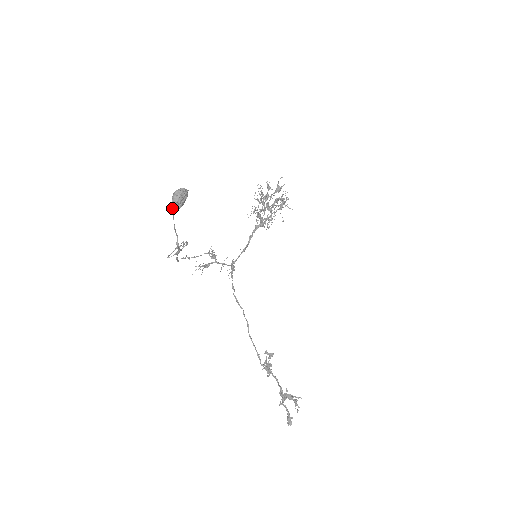
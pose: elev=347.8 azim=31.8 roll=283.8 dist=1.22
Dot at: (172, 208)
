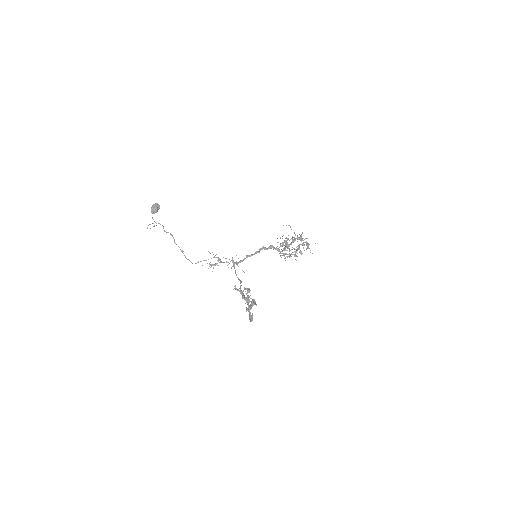
Dot at: (151, 212)
